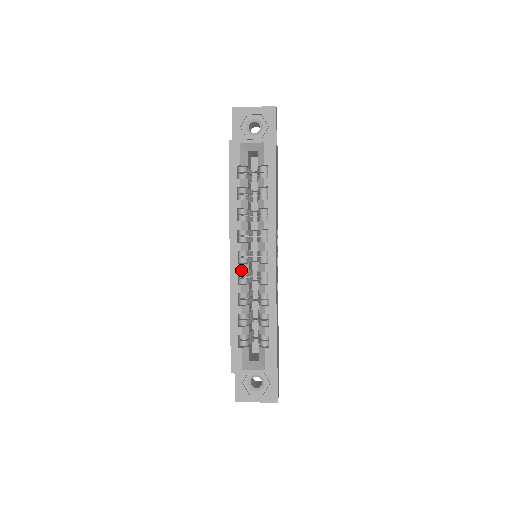
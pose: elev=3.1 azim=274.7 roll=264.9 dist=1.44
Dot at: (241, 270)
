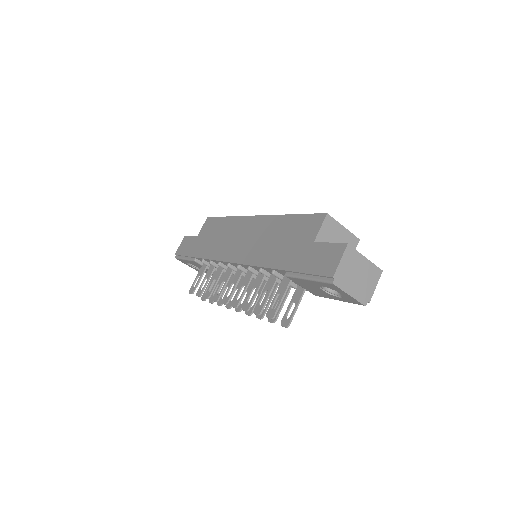
Dot at: occluded
